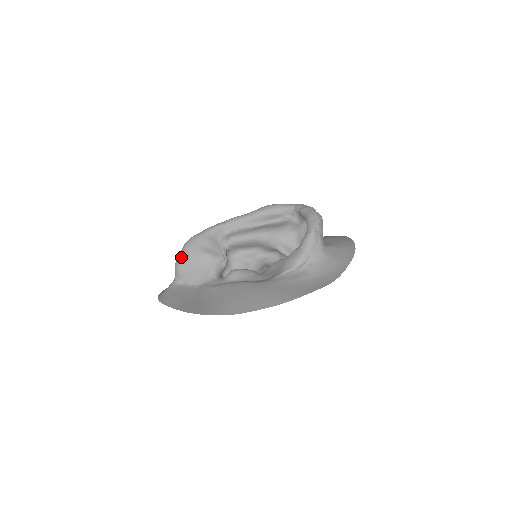
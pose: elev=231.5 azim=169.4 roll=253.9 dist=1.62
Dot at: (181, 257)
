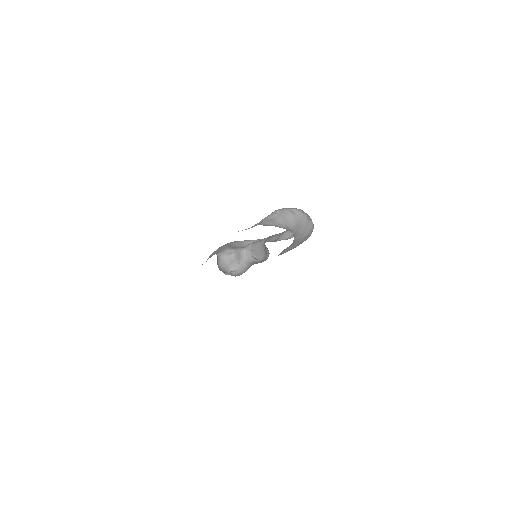
Dot at: occluded
